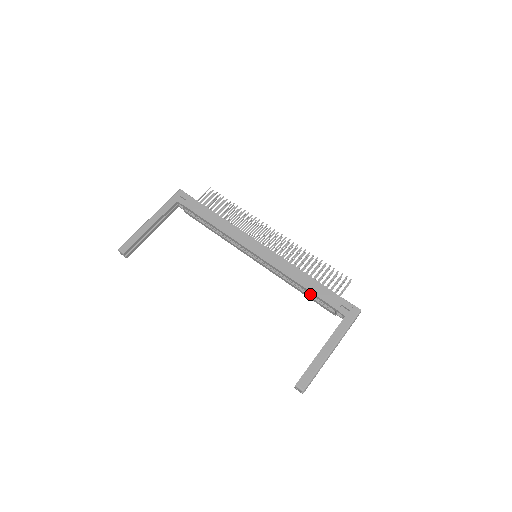
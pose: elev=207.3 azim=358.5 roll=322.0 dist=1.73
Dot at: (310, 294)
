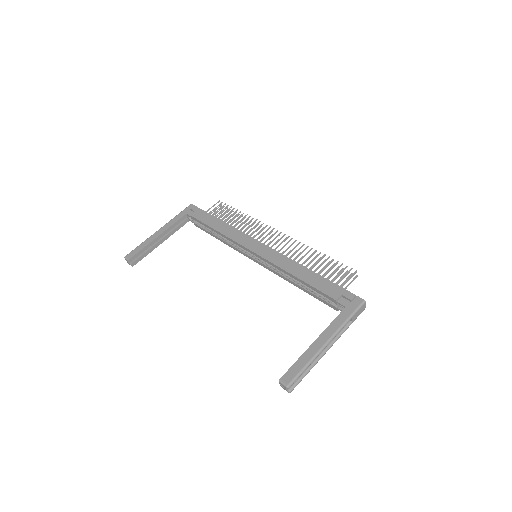
Dot at: (310, 289)
